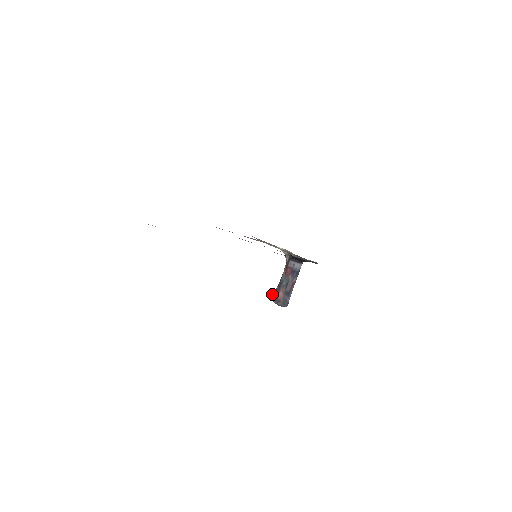
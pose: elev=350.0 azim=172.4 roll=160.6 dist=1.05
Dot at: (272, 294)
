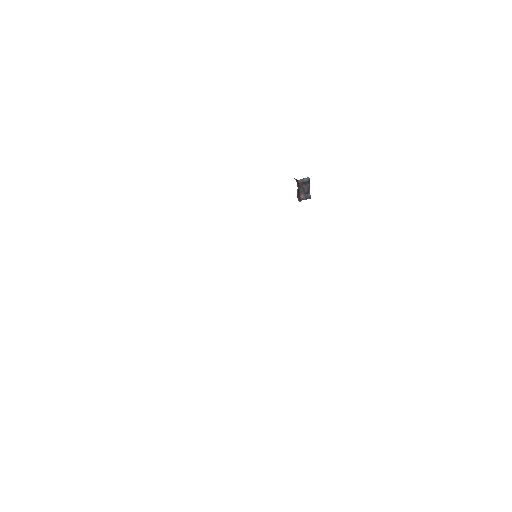
Dot at: (297, 194)
